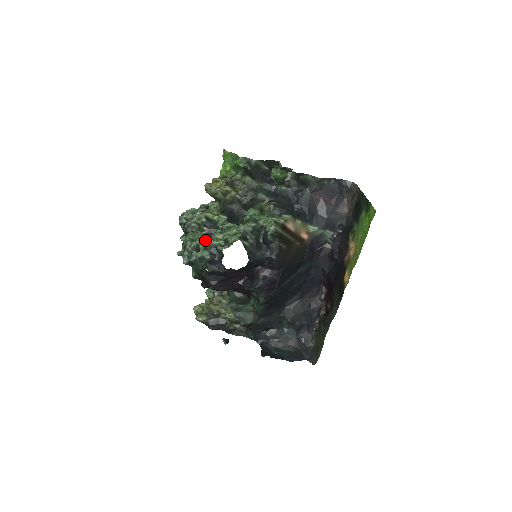
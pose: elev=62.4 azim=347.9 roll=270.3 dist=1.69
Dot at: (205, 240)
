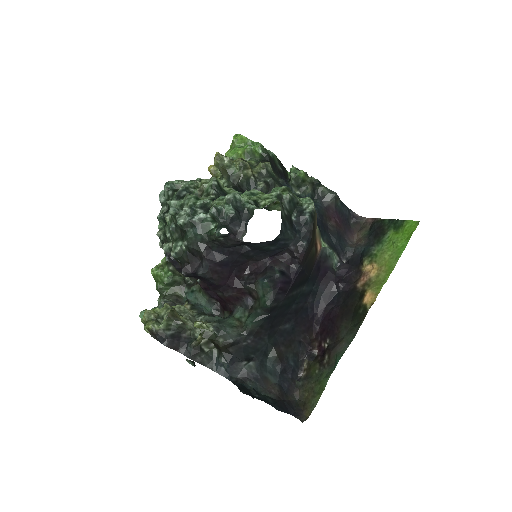
Dot at: (228, 194)
